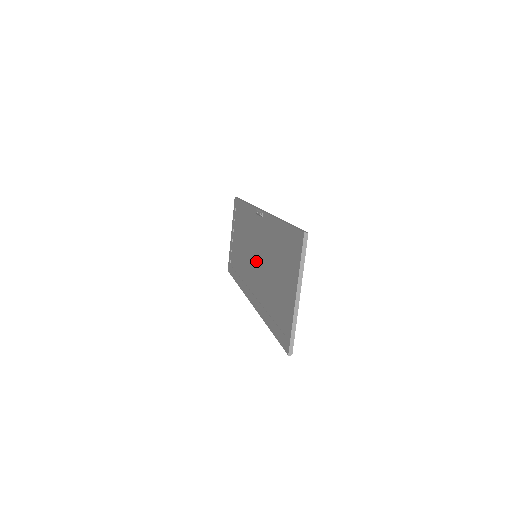
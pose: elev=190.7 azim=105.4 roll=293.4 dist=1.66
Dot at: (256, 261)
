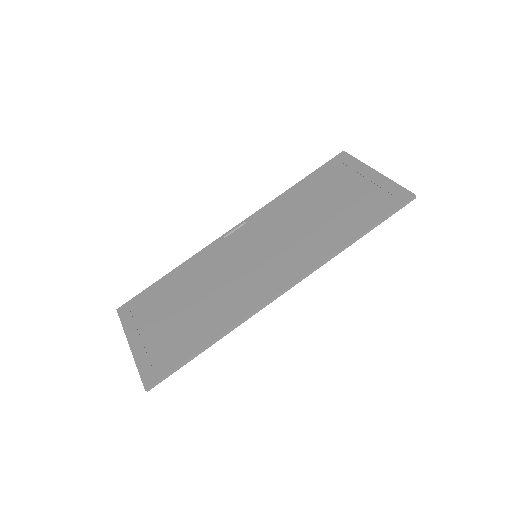
Dot at: (264, 253)
